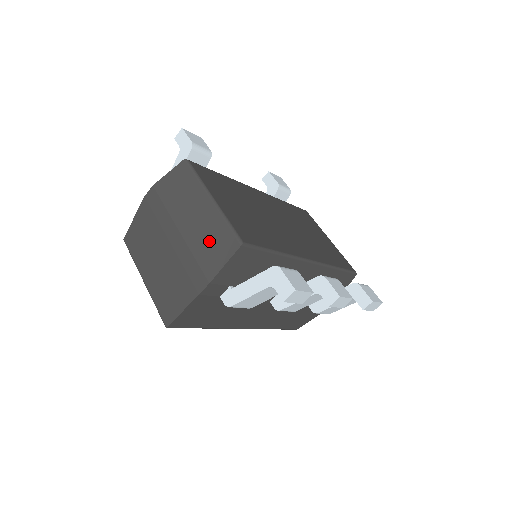
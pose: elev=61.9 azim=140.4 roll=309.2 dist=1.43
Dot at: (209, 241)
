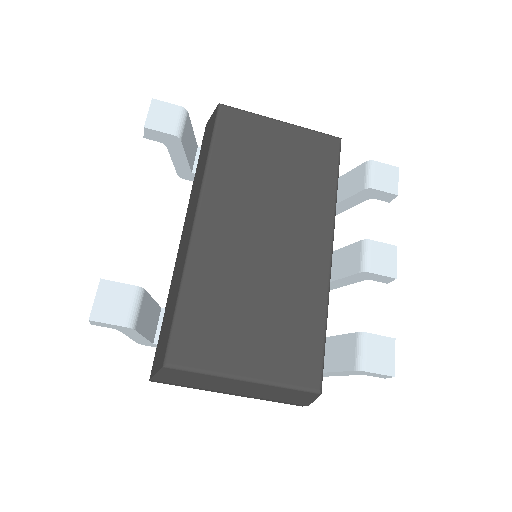
Dot at: (279, 395)
